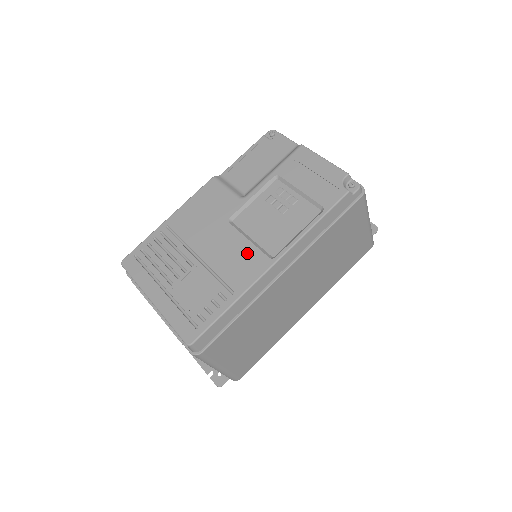
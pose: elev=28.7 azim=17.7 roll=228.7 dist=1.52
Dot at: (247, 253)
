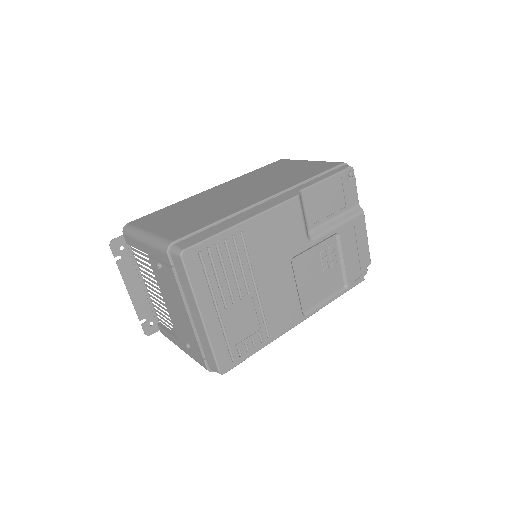
Dot at: (291, 303)
